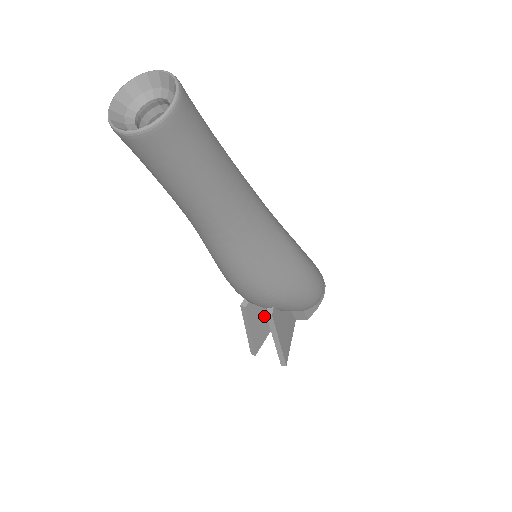
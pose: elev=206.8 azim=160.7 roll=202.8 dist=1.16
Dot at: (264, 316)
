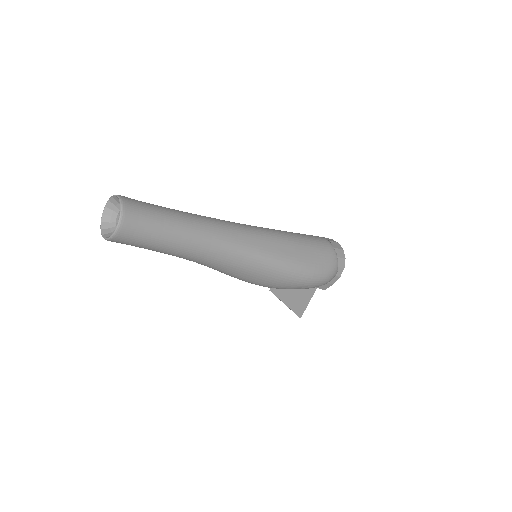
Dot at: occluded
